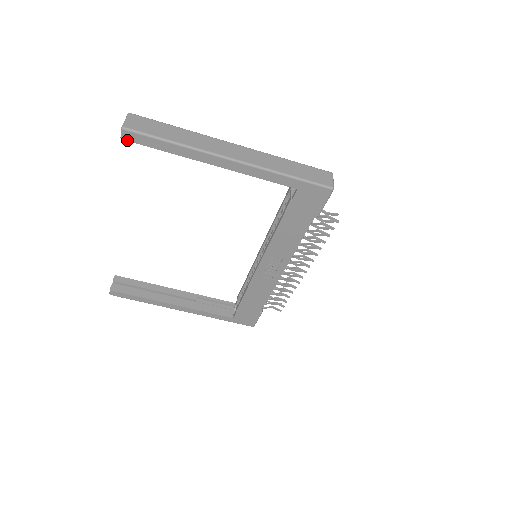
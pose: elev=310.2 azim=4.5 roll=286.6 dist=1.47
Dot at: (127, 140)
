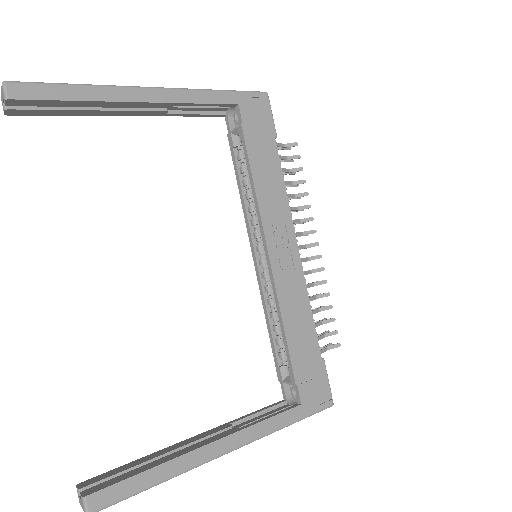
Dot at: (16, 99)
